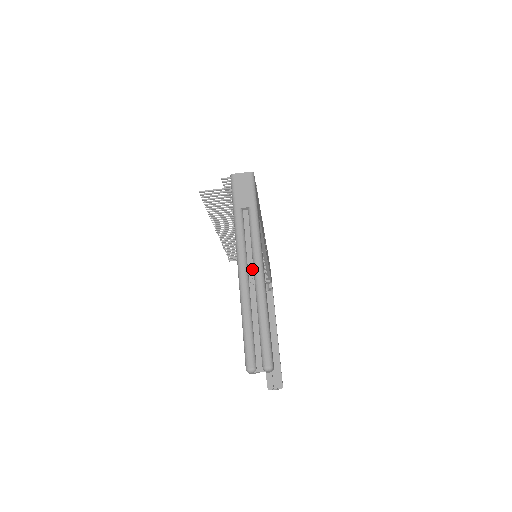
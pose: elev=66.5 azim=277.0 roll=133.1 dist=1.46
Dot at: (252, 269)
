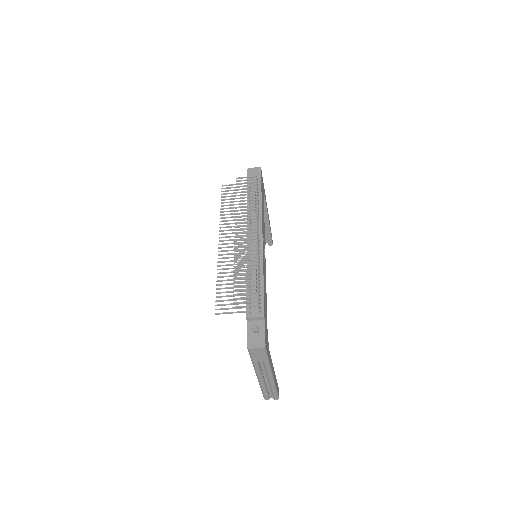
Dot at: (266, 376)
